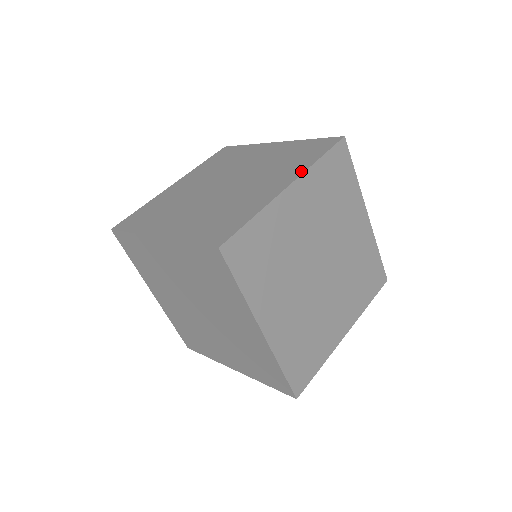
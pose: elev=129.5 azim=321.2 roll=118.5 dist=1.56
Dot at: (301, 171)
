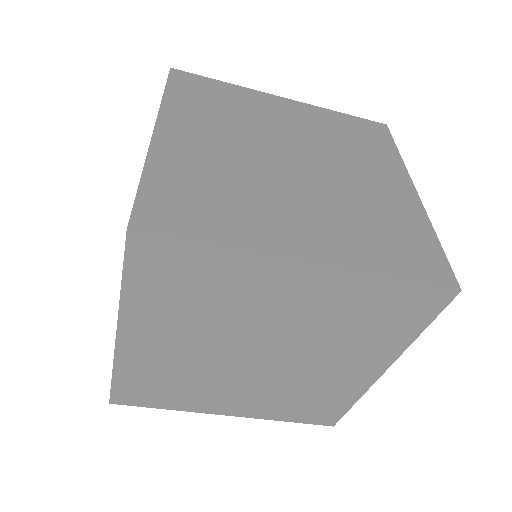
Dot at: occluded
